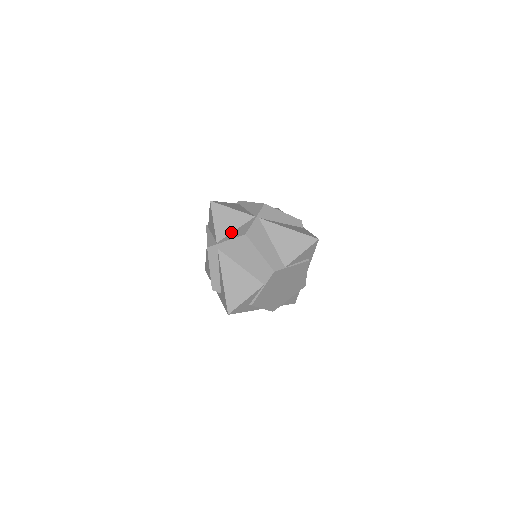
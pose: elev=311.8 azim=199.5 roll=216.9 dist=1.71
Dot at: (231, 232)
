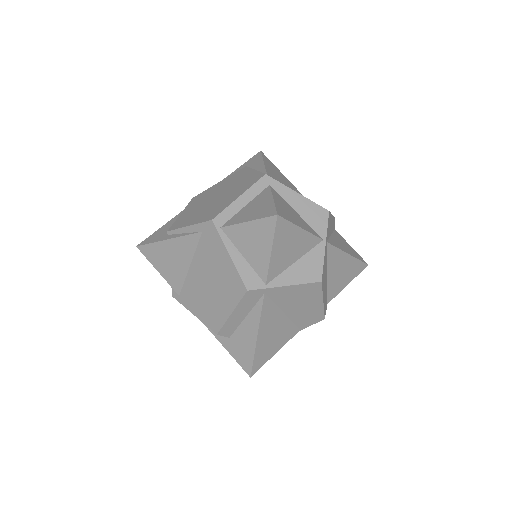
Dot at: (289, 266)
